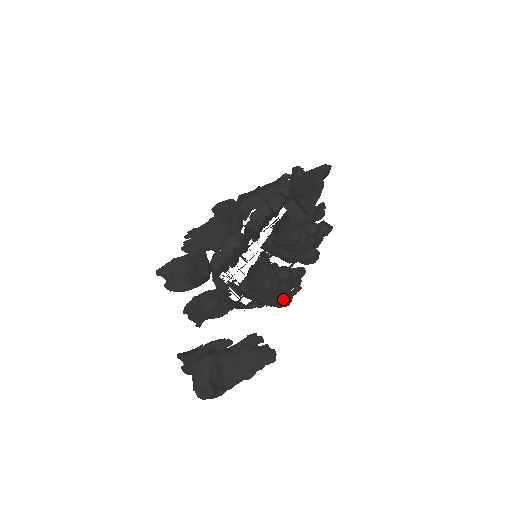
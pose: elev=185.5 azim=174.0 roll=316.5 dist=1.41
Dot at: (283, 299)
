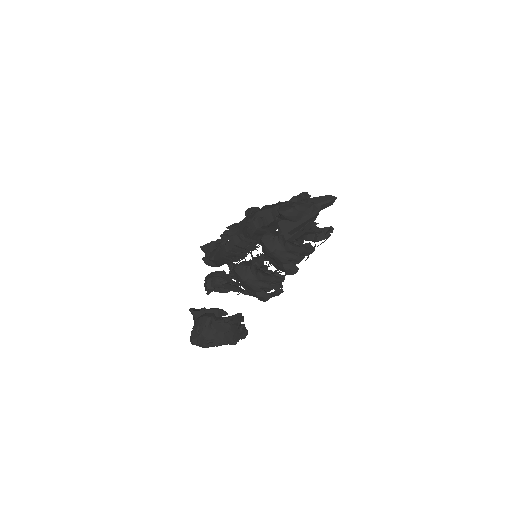
Dot at: (259, 295)
